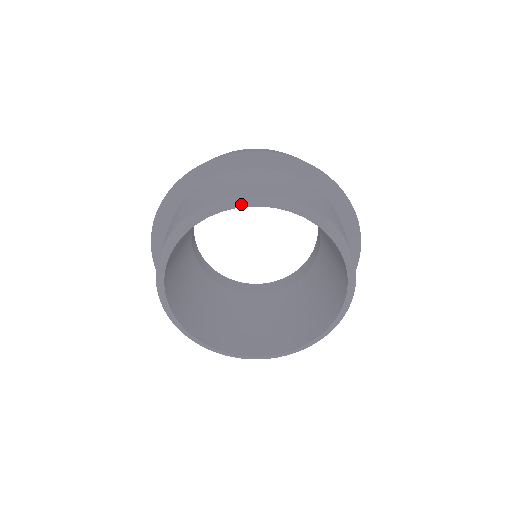
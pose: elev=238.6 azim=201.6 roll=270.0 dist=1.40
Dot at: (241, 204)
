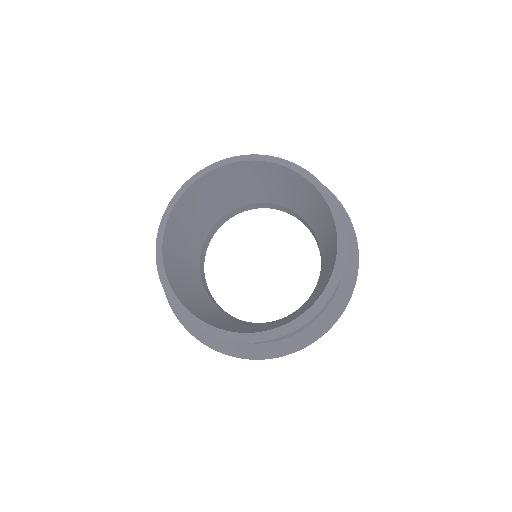
Dot at: (263, 159)
